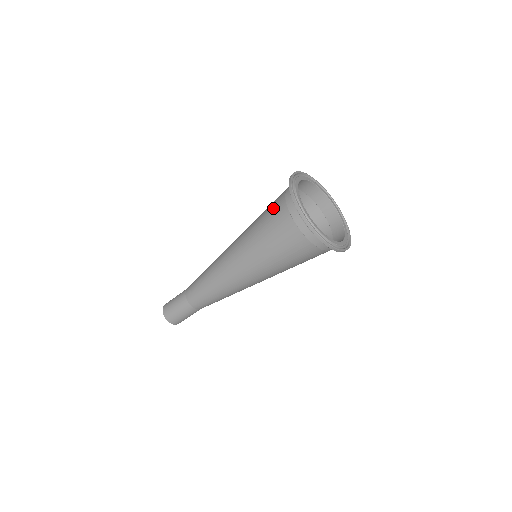
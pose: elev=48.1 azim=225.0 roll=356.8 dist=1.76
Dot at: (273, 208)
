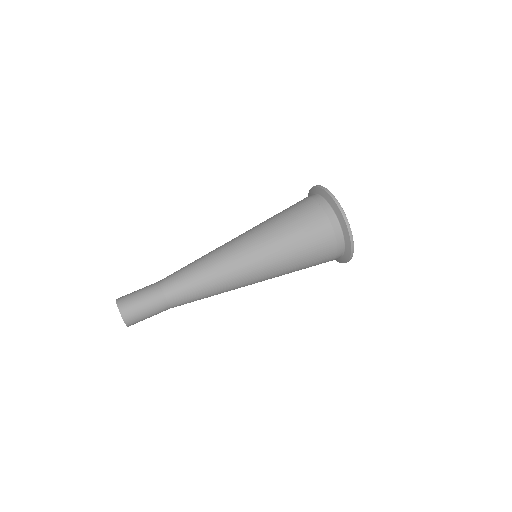
Dot at: (307, 215)
